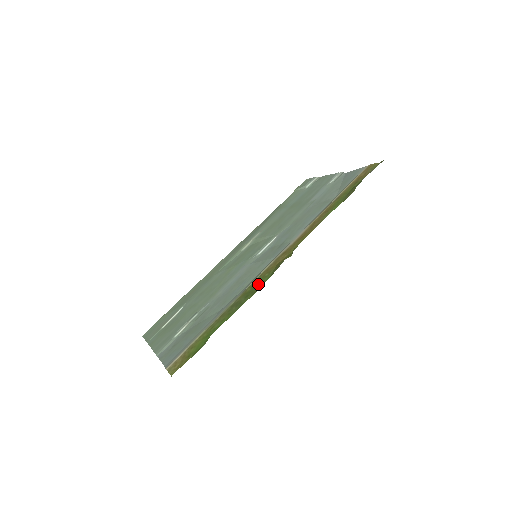
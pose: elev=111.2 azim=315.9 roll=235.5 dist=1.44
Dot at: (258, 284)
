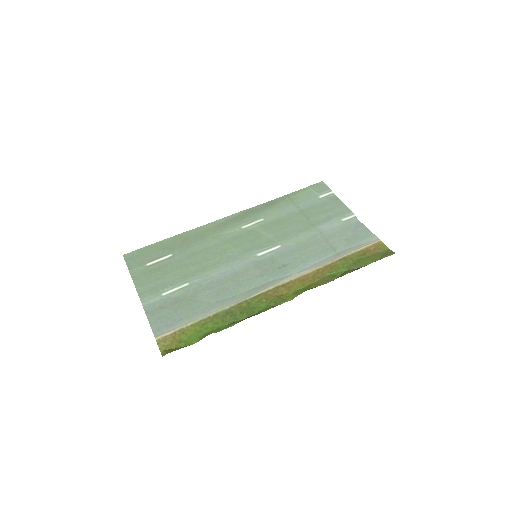
Dot at: (255, 306)
